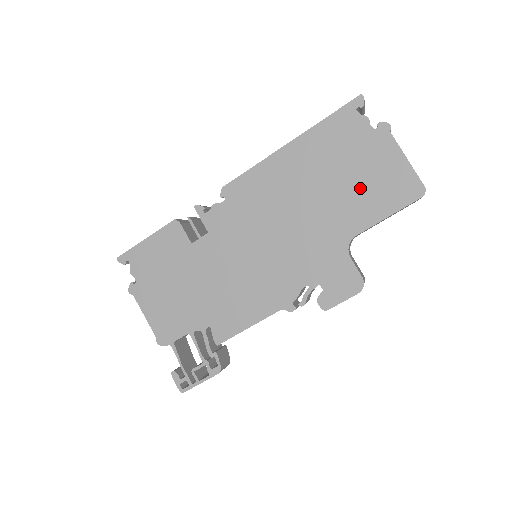
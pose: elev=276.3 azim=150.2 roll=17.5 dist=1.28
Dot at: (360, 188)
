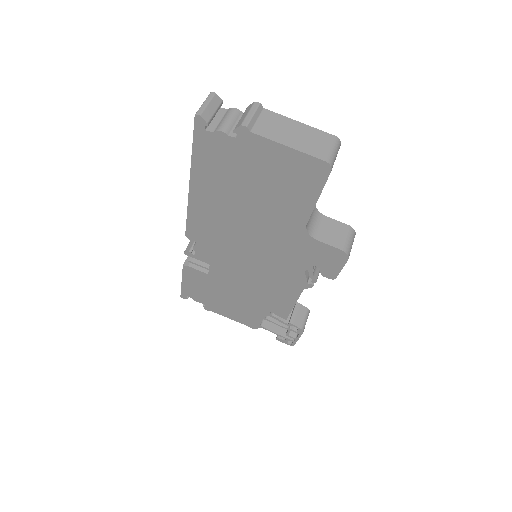
Dot at: (274, 190)
